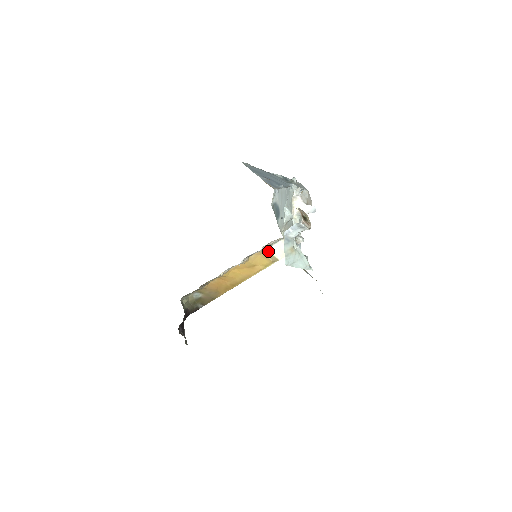
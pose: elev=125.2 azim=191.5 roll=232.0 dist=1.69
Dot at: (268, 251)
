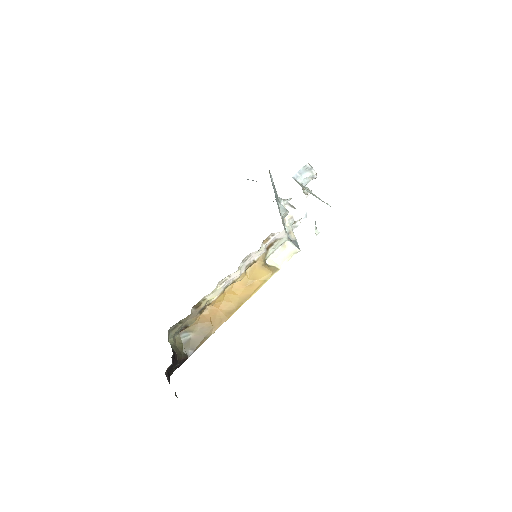
Dot at: (265, 263)
